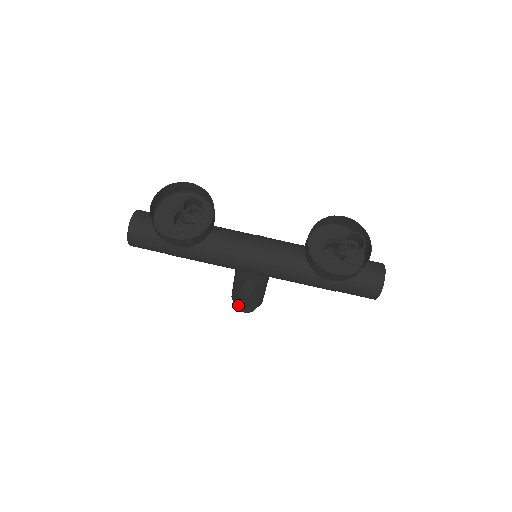
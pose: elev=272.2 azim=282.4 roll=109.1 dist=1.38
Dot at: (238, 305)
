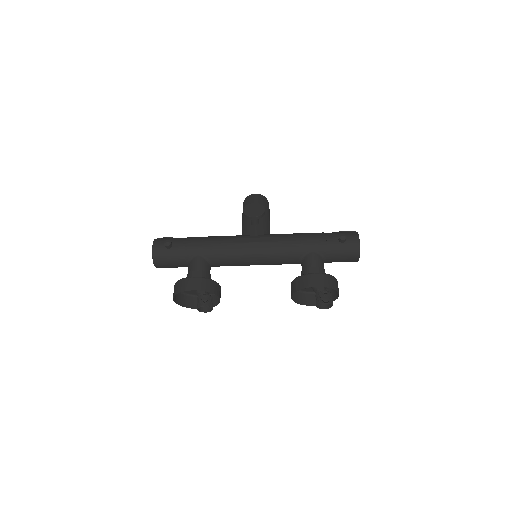
Dot at: occluded
